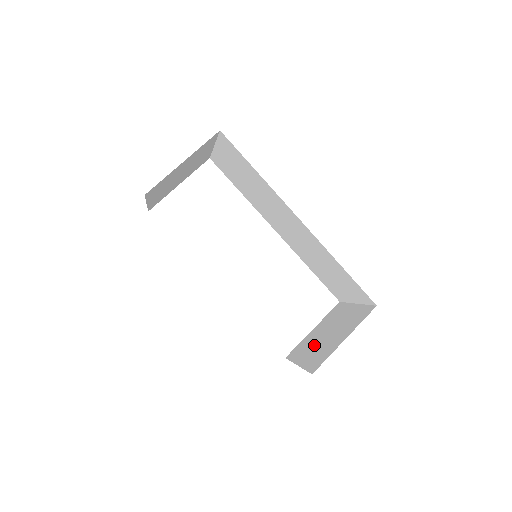
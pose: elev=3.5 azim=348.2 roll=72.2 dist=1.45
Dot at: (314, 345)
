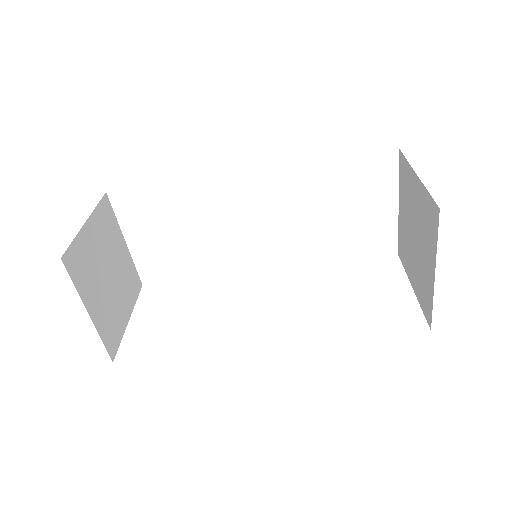
Dot at: (421, 256)
